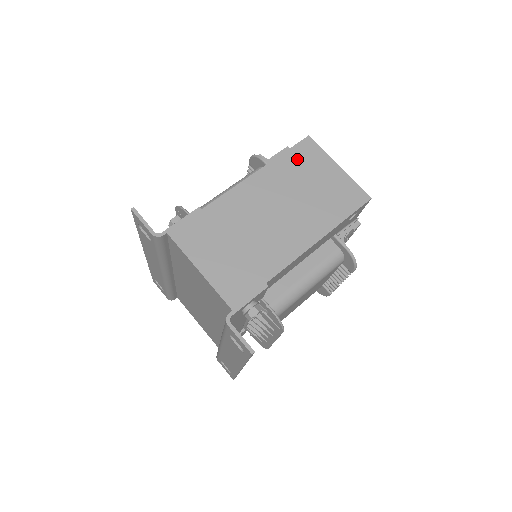
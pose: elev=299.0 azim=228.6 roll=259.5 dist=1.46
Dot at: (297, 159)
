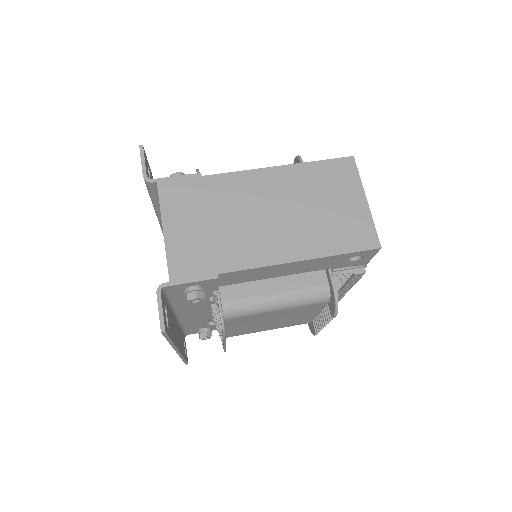
Dot at: (326, 173)
